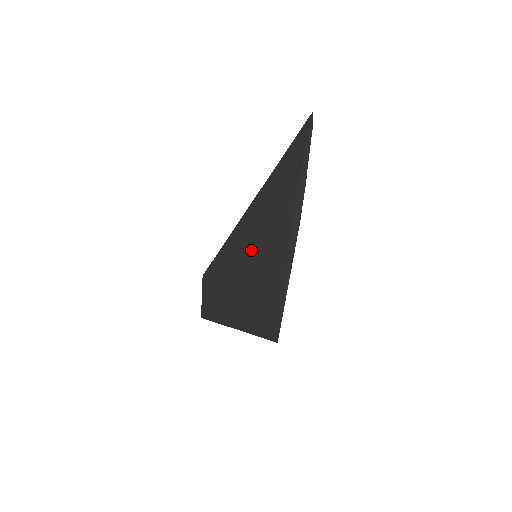
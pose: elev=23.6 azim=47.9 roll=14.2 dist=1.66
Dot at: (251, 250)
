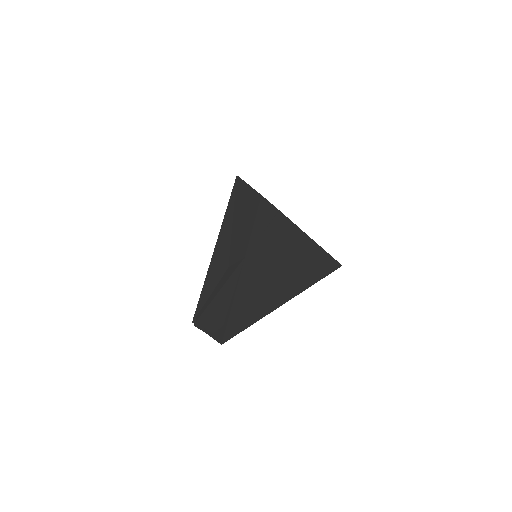
Dot at: (248, 255)
